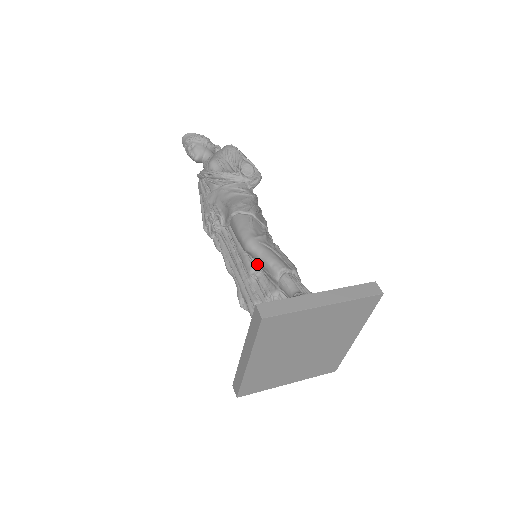
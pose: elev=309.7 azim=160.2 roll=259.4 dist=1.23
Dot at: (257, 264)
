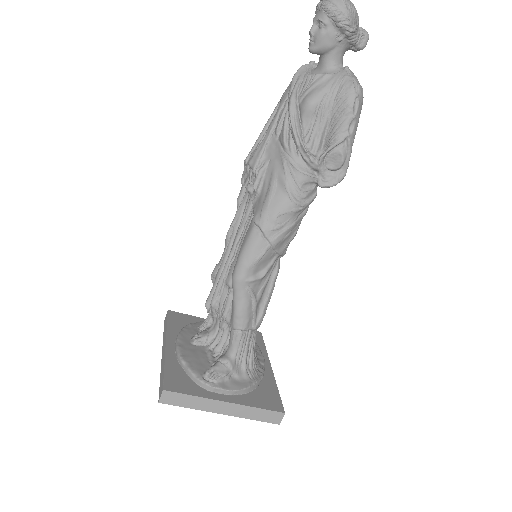
Dot at: occluded
